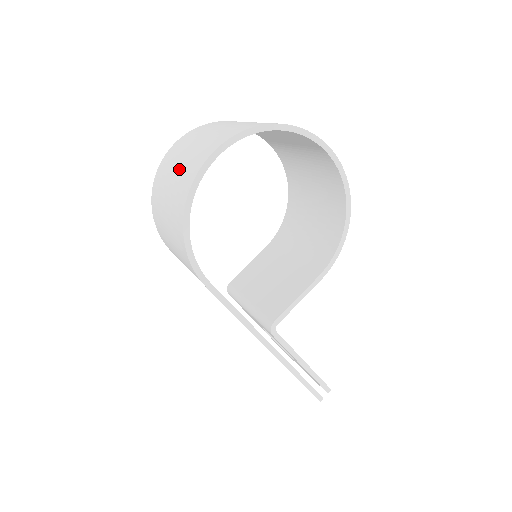
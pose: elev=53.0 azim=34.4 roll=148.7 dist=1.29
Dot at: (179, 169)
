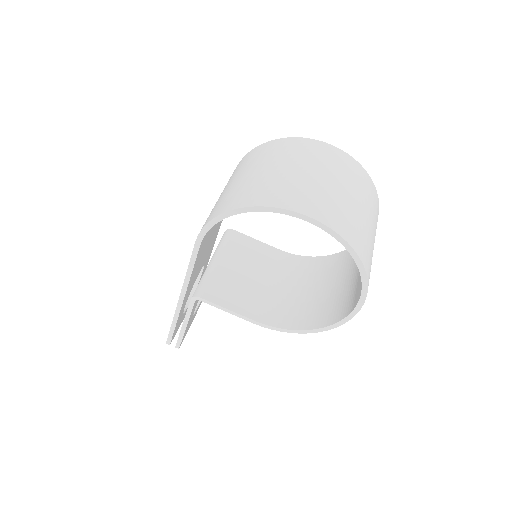
Dot at: (290, 175)
